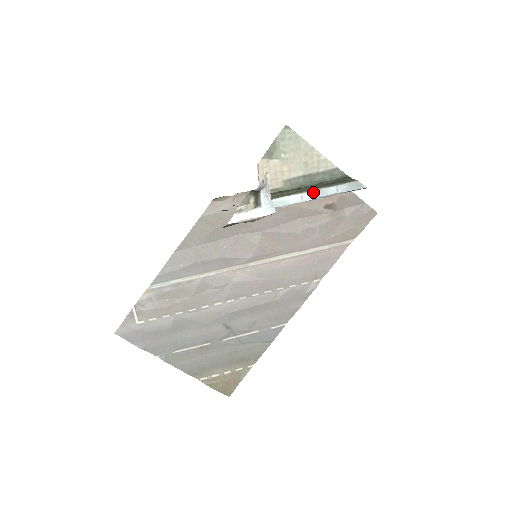
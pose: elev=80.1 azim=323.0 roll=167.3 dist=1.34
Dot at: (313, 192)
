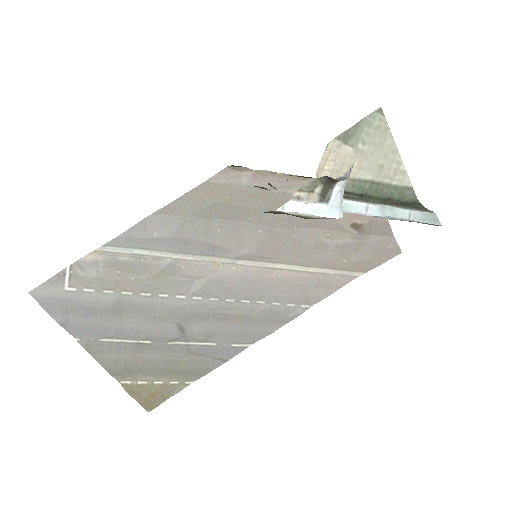
Dot at: (382, 207)
